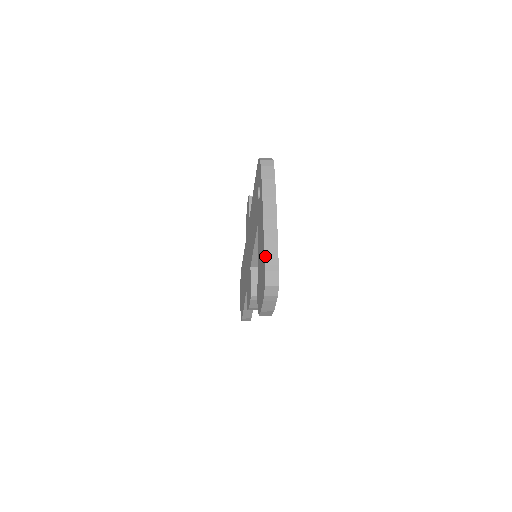
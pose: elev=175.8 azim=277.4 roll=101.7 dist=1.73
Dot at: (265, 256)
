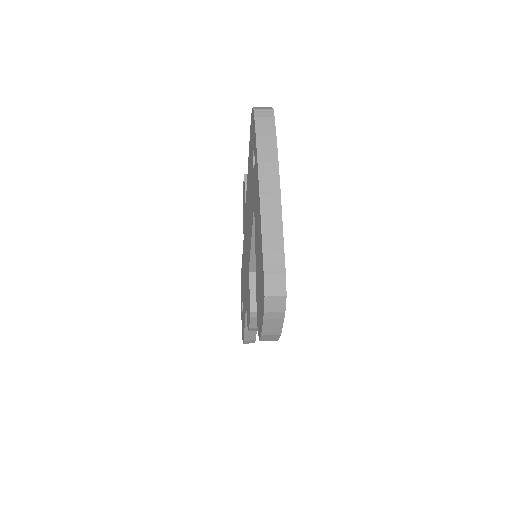
Dot at: (263, 250)
